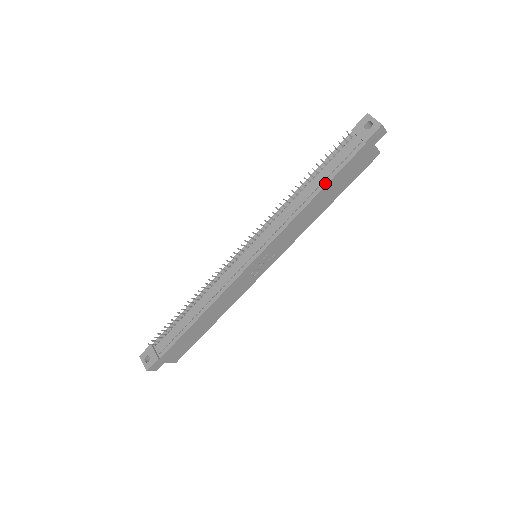
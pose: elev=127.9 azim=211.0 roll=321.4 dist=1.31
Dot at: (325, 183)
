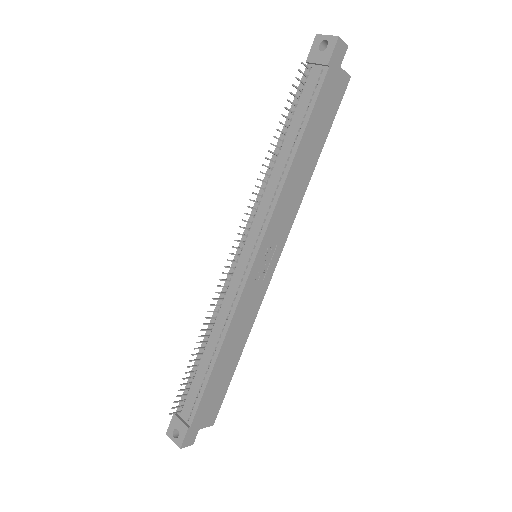
Dot at: (301, 133)
